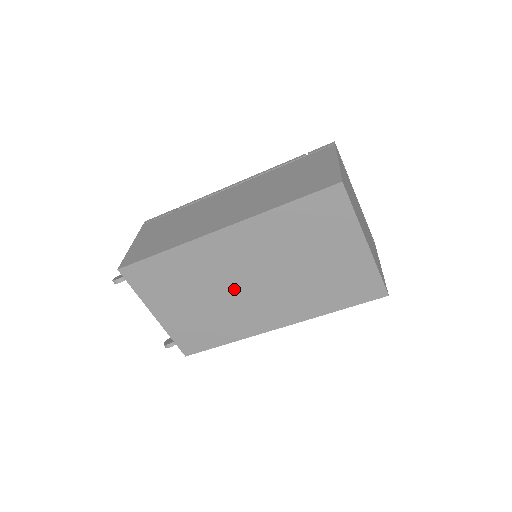
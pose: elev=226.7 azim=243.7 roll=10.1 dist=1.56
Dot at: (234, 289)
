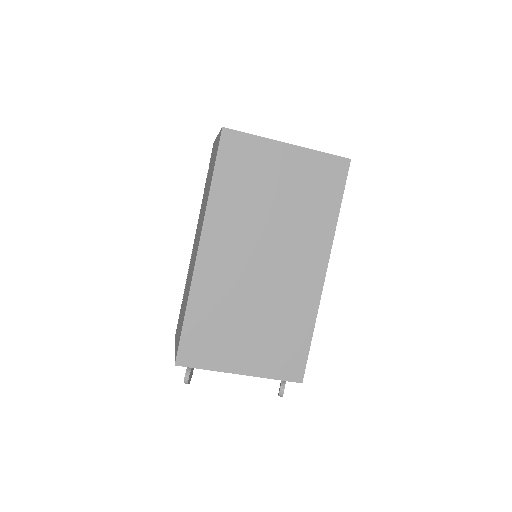
Dot at: (261, 281)
